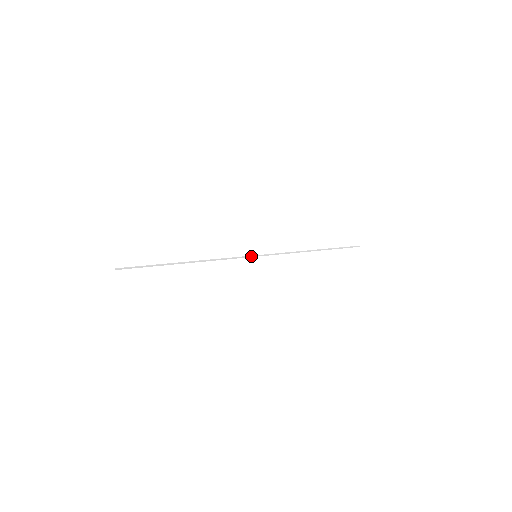
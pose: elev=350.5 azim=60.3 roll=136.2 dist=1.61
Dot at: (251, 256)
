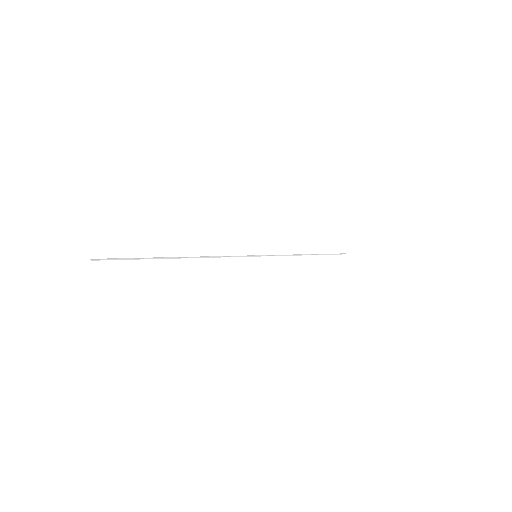
Dot at: (251, 256)
